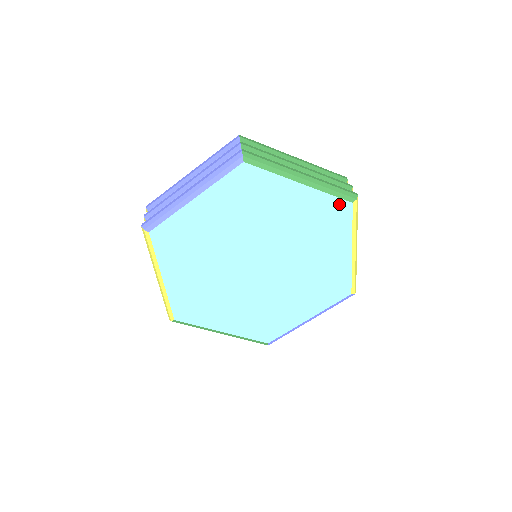
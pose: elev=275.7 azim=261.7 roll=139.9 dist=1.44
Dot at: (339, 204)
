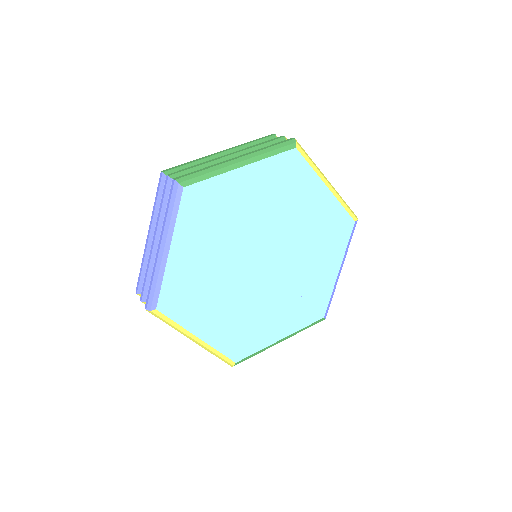
Dot at: (286, 158)
